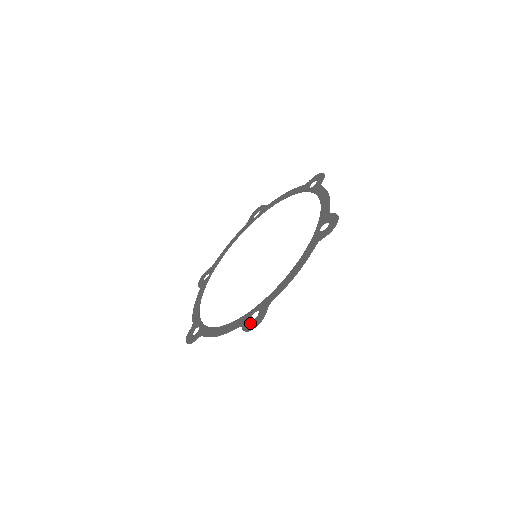
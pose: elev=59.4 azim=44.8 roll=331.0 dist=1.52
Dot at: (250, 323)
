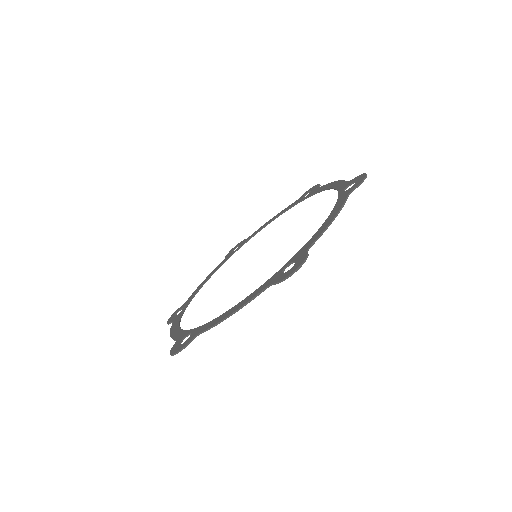
Dot at: (286, 272)
